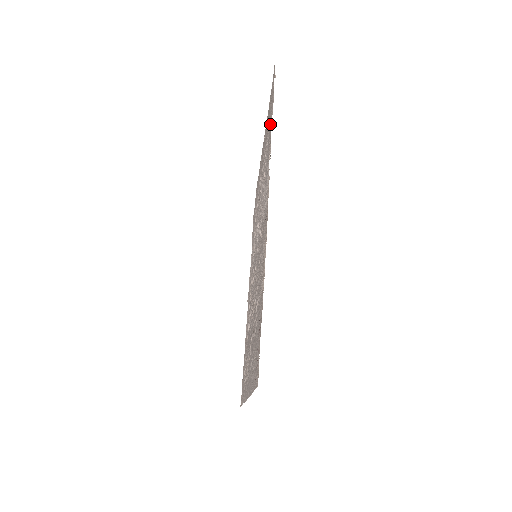
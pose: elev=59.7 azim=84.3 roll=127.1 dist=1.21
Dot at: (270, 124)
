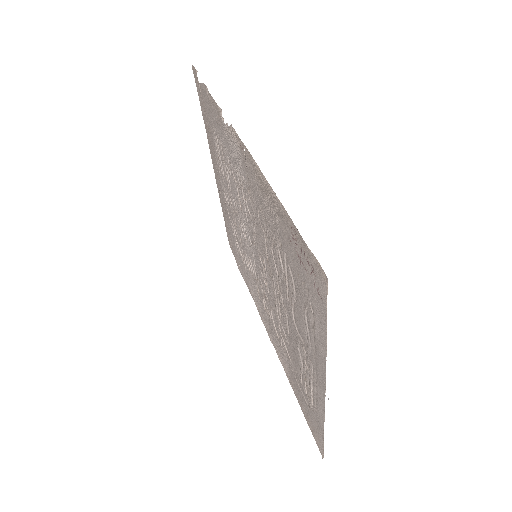
Dot at: (210, 107)
